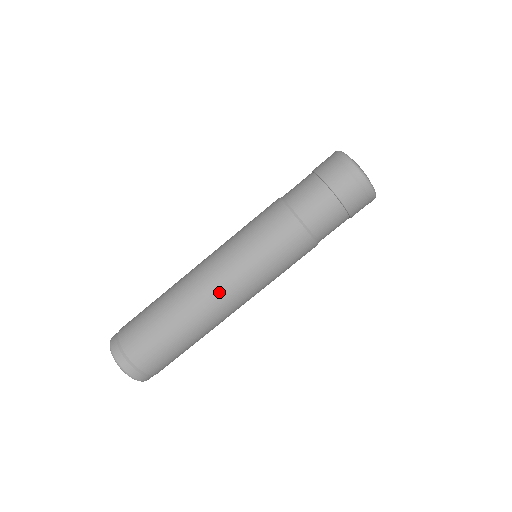
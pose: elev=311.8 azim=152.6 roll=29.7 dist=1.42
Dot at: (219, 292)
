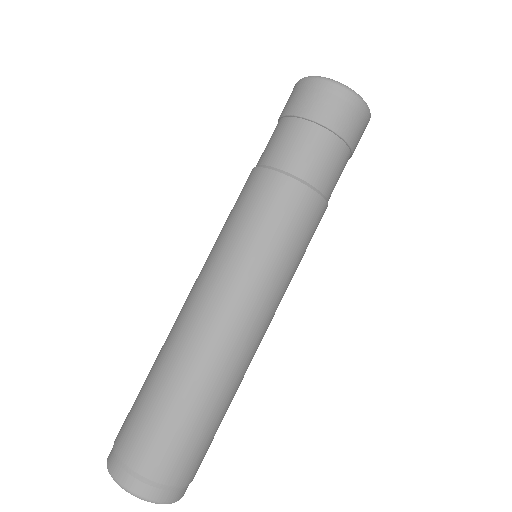
Dot at: (253, 330)
